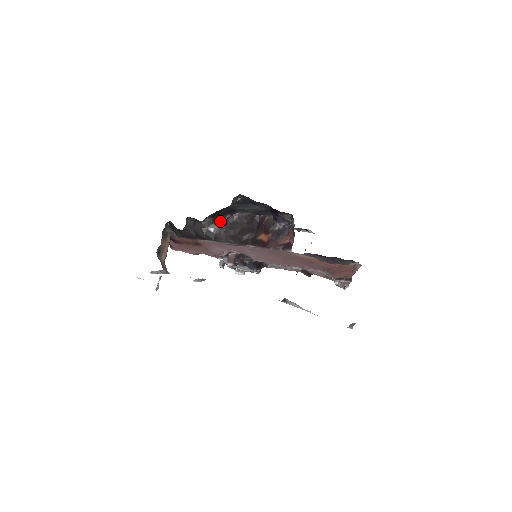
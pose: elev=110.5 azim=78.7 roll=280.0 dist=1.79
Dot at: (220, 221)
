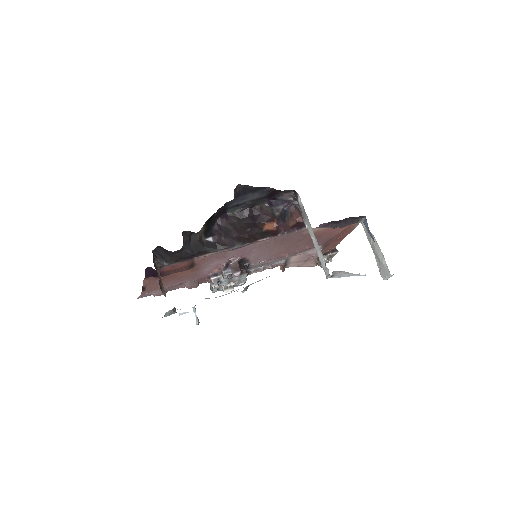
Dot at: (214, 227)
